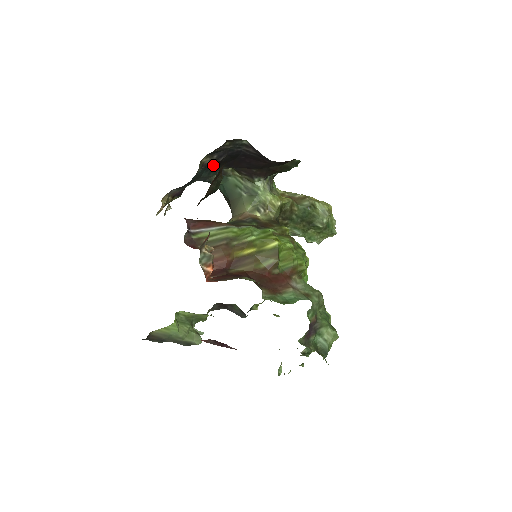
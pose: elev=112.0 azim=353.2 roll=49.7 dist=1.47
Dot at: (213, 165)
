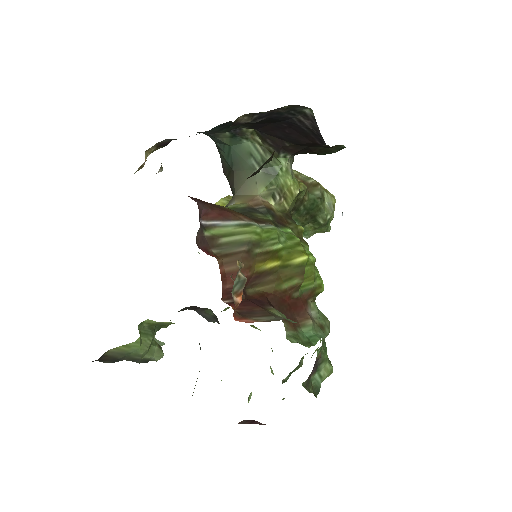
Dot at: occluded
